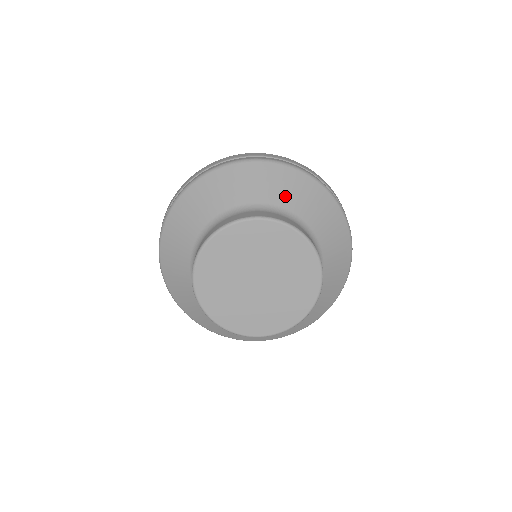
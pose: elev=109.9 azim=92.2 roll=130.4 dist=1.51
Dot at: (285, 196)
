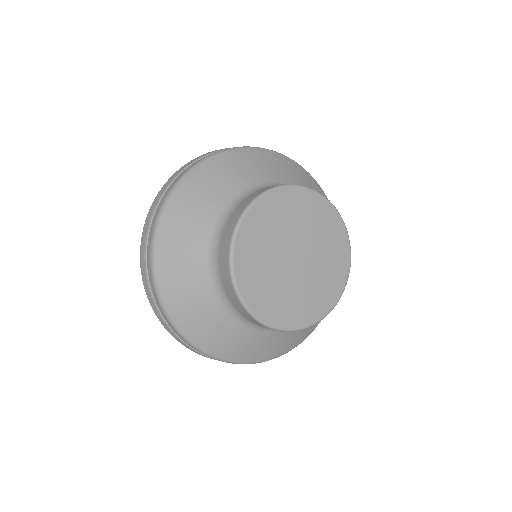
Dot at: (239, 178)
